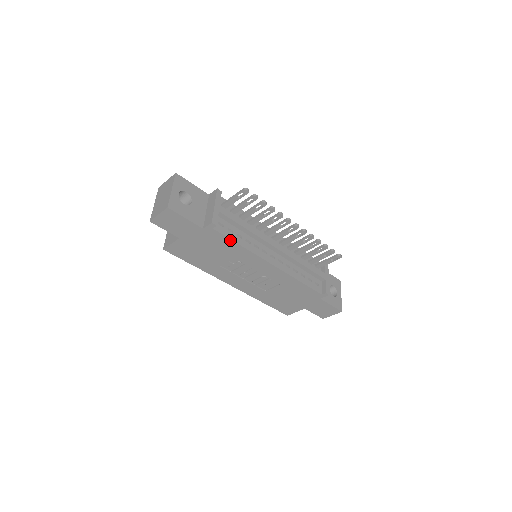
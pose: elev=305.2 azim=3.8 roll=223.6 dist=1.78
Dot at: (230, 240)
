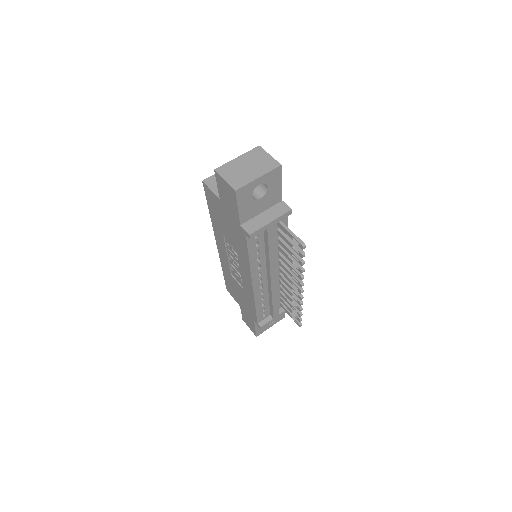
Dot at: (247, 250)
